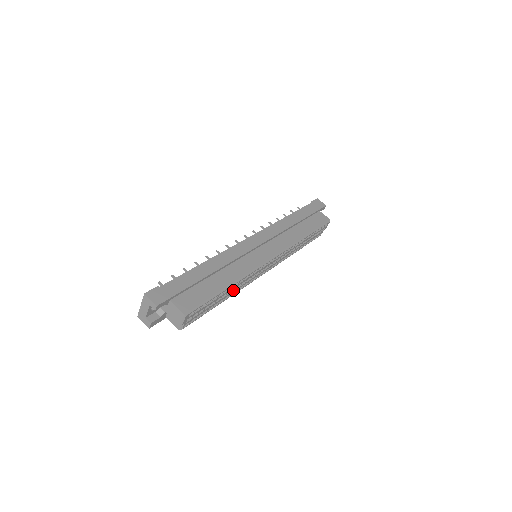
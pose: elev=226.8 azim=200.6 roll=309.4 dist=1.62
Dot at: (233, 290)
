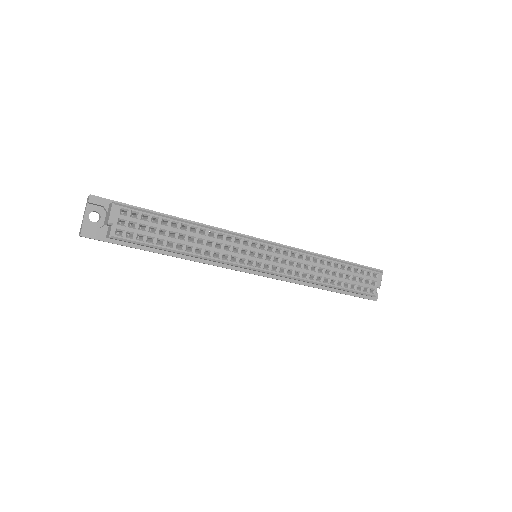
Dot at: (201, 244)
